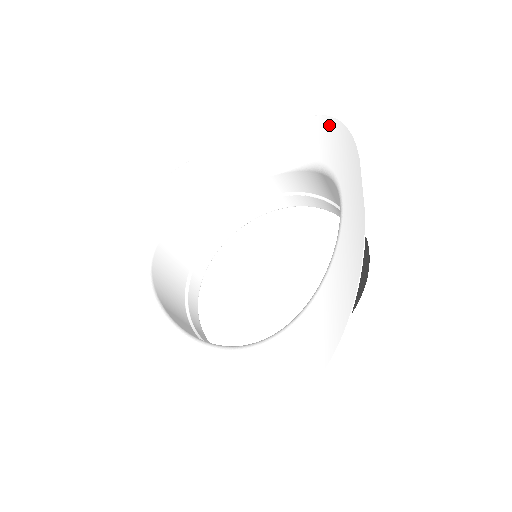
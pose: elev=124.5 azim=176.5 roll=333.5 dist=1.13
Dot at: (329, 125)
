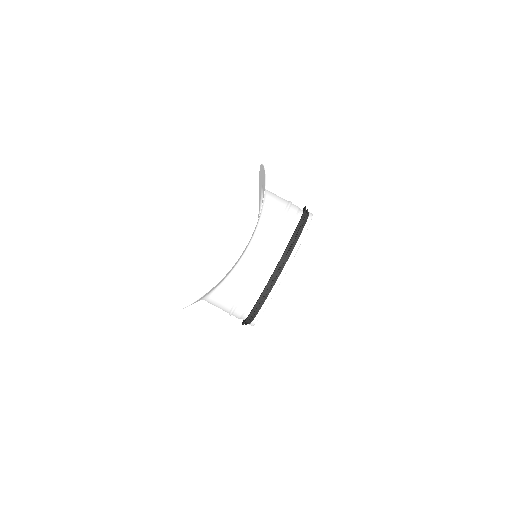
Dot at: occluded
